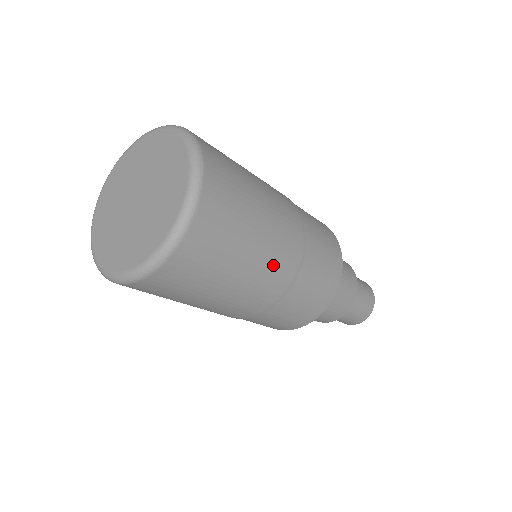
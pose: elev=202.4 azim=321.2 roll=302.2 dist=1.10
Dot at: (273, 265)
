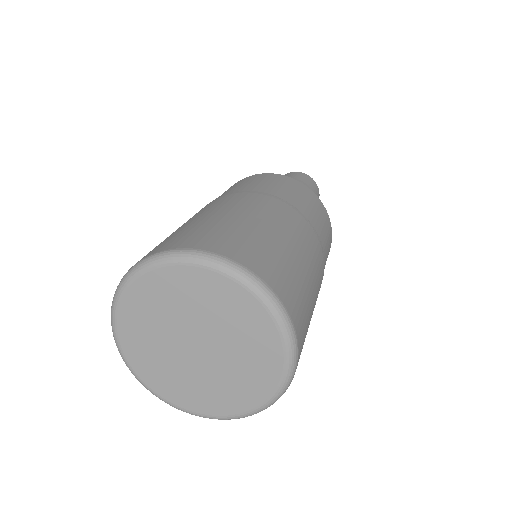
Dot at: (319, 277)
